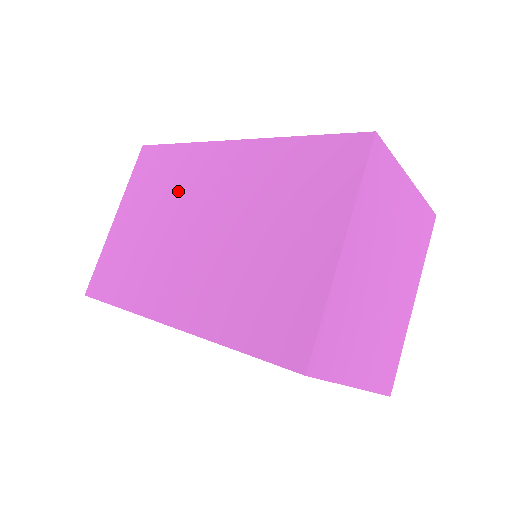
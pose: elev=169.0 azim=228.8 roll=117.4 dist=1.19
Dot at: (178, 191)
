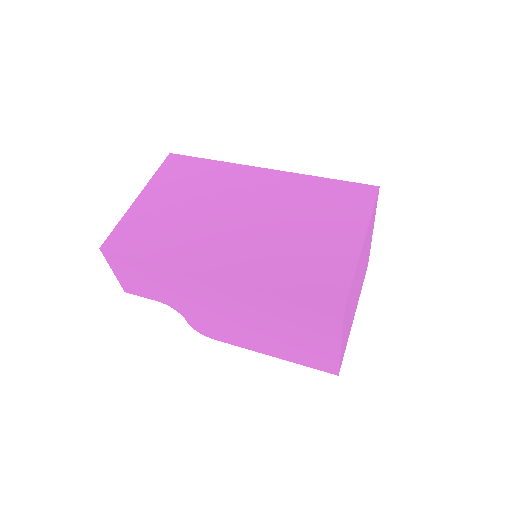
Dot at: (214, 189)
